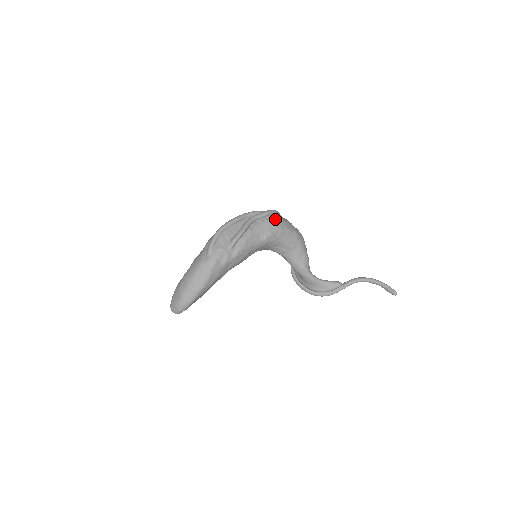
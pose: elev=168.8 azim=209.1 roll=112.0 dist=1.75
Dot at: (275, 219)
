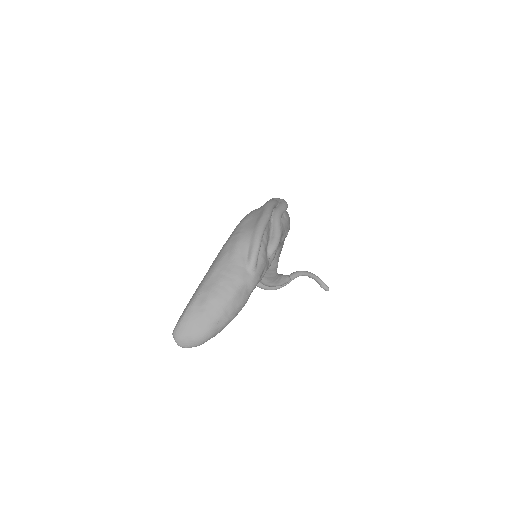
Dot at: (288, 214)
